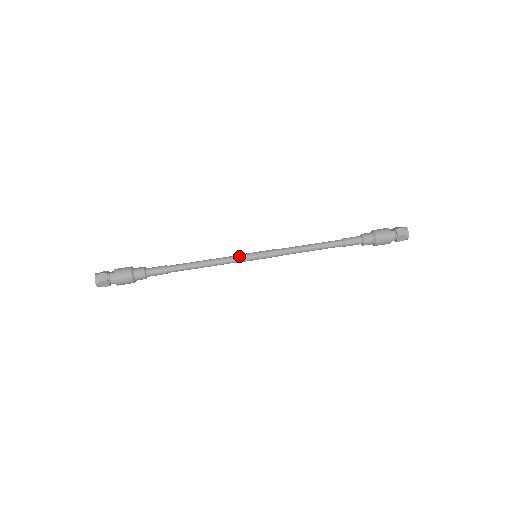
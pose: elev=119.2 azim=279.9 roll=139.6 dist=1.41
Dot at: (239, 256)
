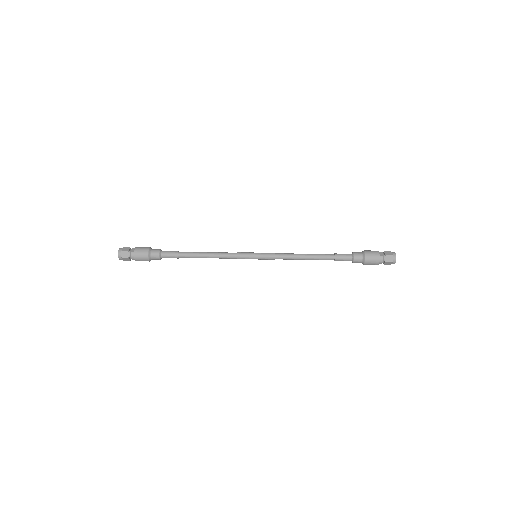
Dot at: (241, 255)
